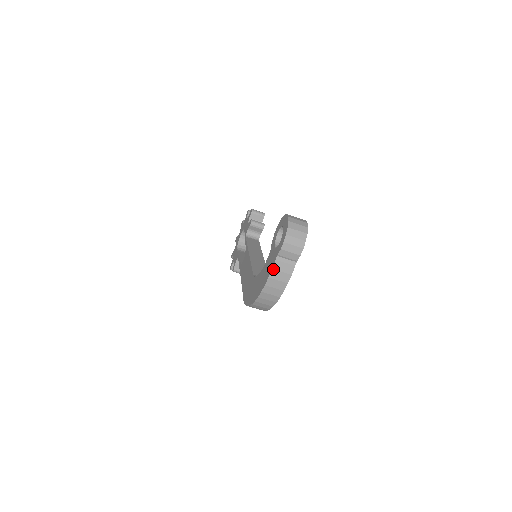
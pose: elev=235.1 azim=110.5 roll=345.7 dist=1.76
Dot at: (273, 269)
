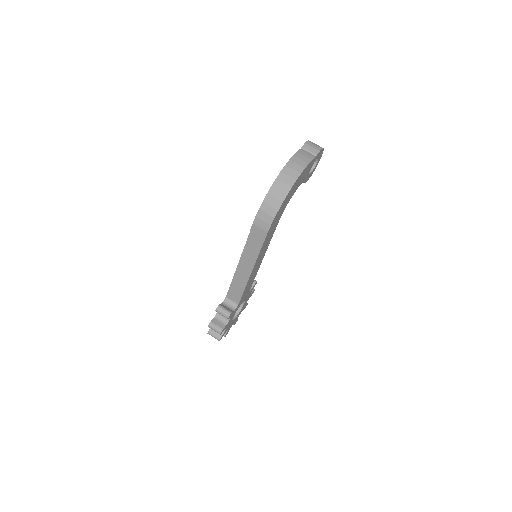
Dot at: (298, 152)
